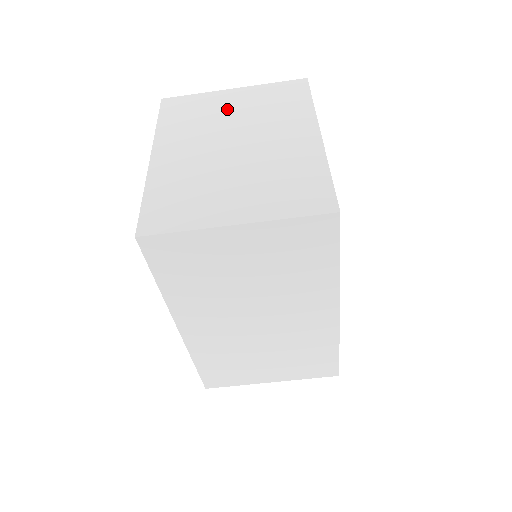
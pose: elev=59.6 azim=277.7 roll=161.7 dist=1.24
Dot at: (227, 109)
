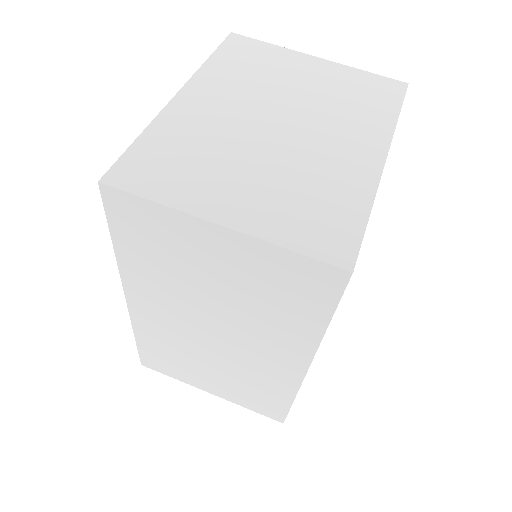
Dot at: (296, 78)
